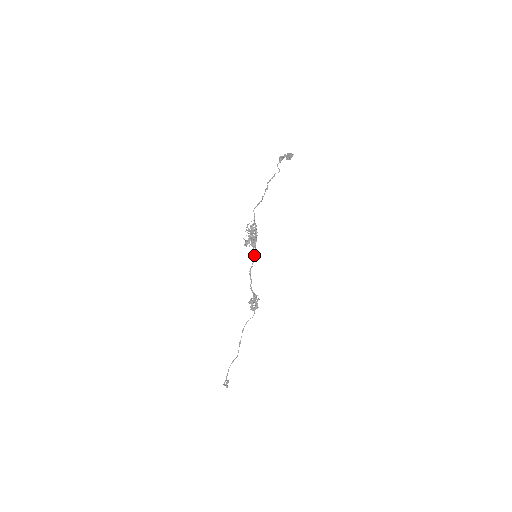
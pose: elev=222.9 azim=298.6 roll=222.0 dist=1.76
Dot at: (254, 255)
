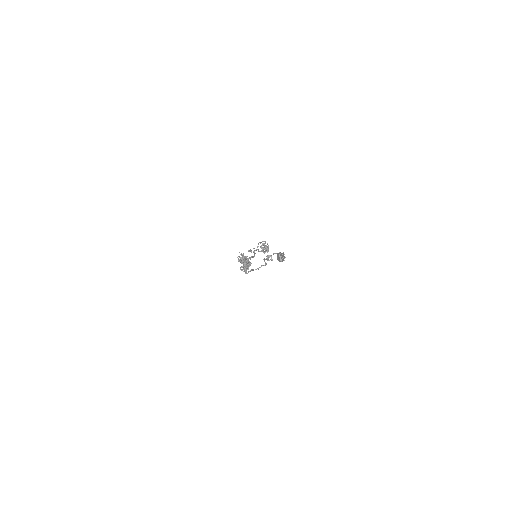
Dot at: (253, 257)
